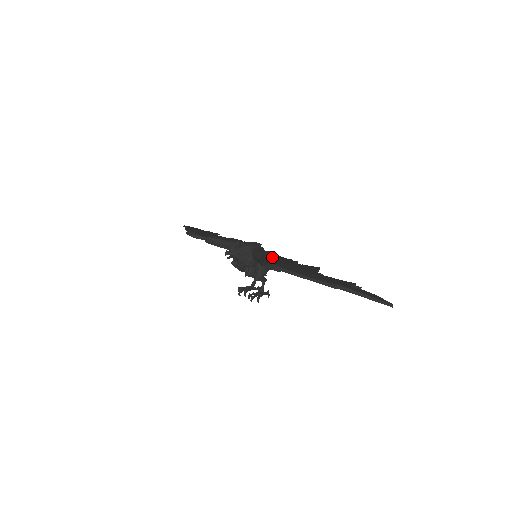
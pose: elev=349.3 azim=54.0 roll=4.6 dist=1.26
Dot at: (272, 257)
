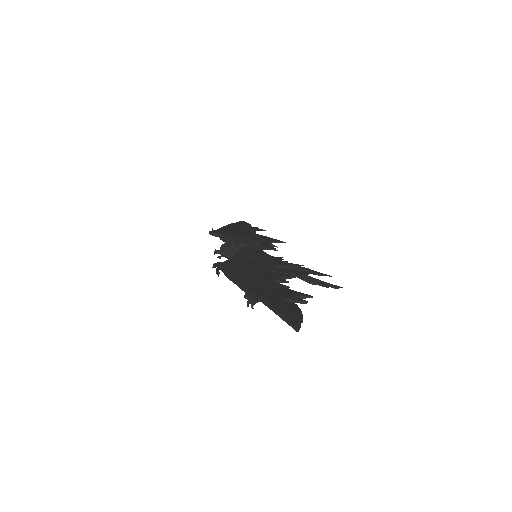
Dot at: (243, 258)
